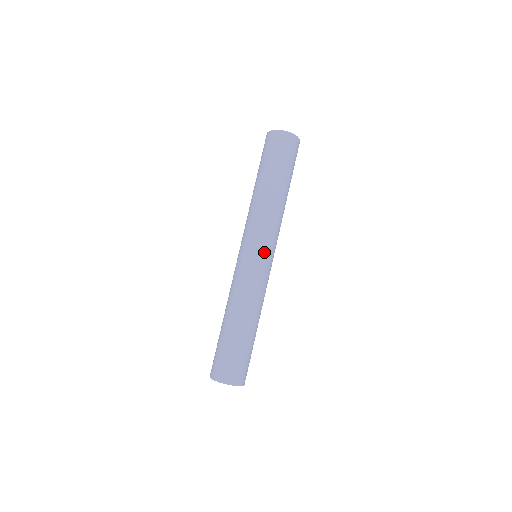
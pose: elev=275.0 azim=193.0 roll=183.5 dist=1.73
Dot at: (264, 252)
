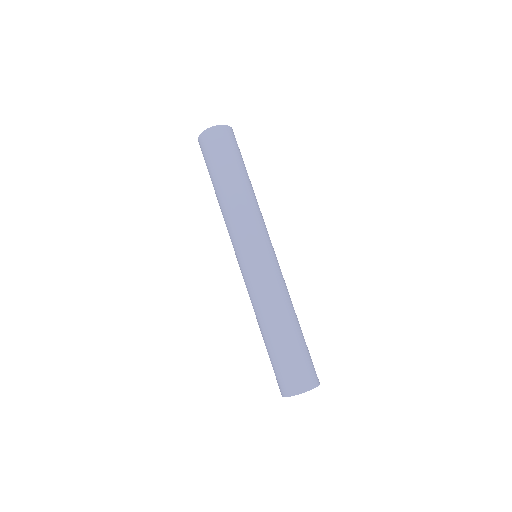
Dot at: occluded
